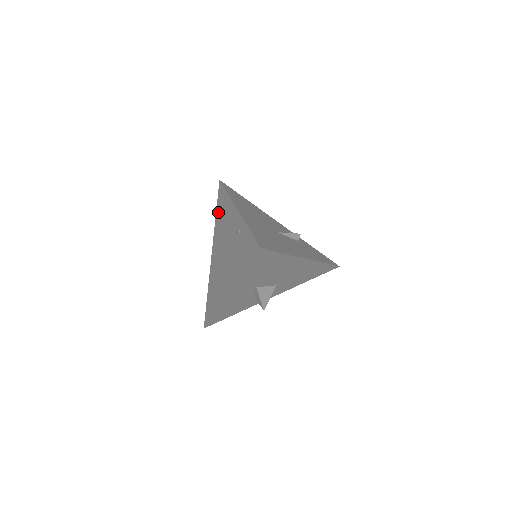
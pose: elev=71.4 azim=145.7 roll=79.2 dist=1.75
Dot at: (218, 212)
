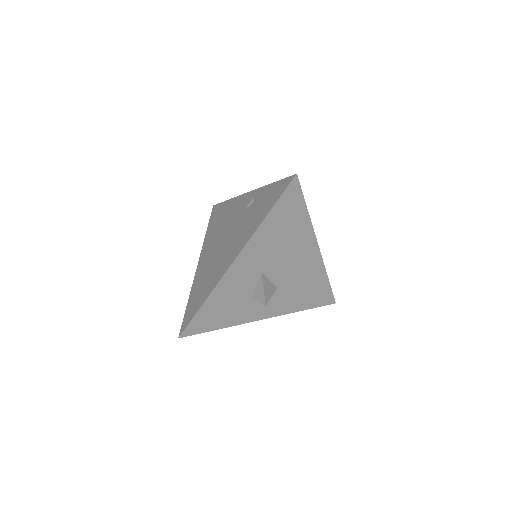
Dot at: (211, 225)
